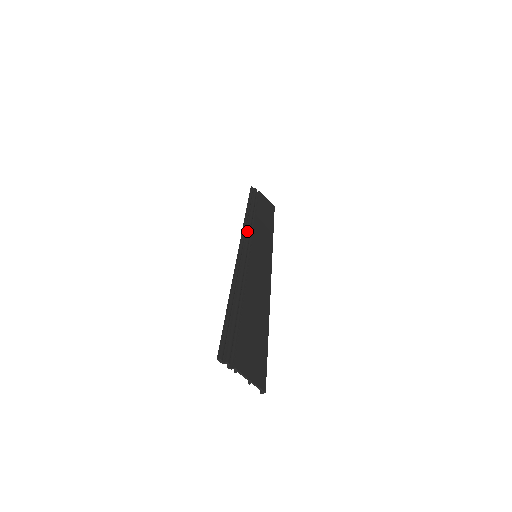
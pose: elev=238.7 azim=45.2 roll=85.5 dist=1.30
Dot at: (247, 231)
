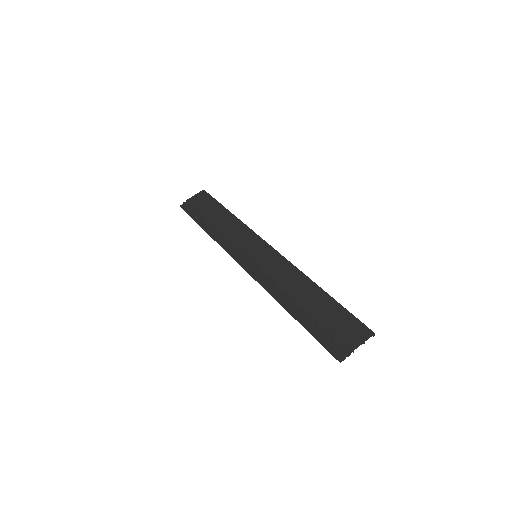
Dot at: (230, 250)
